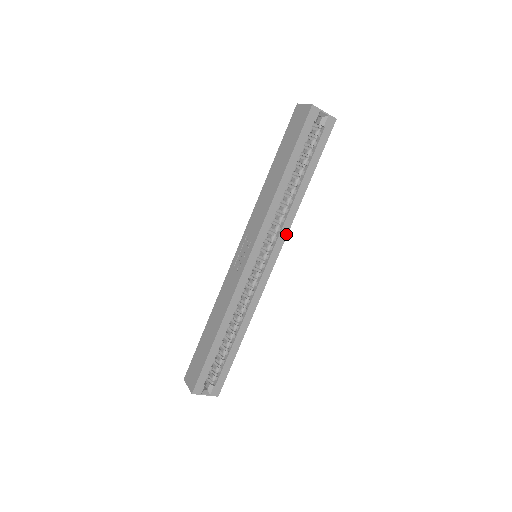
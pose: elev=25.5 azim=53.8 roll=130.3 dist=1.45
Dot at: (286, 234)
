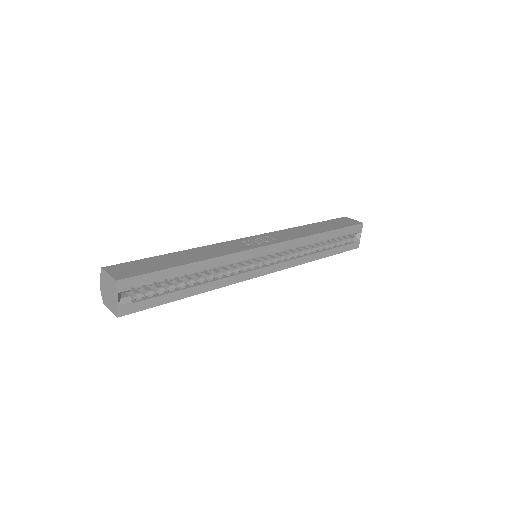
Dot at: (288, 267)
